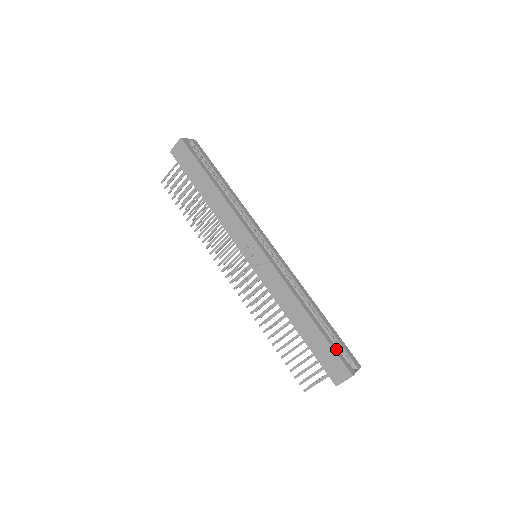
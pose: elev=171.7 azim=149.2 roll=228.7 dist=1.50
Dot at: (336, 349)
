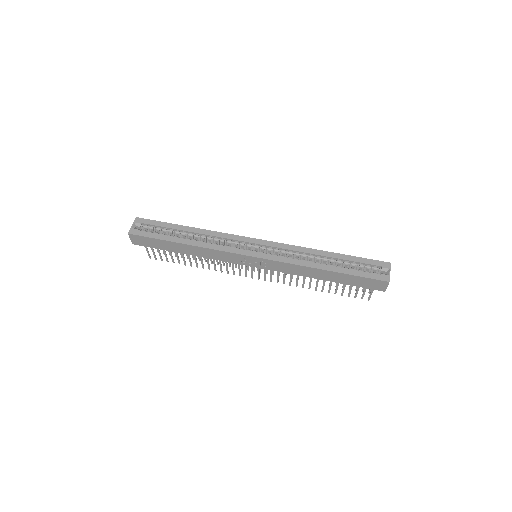
Dot at: (363, 274)
